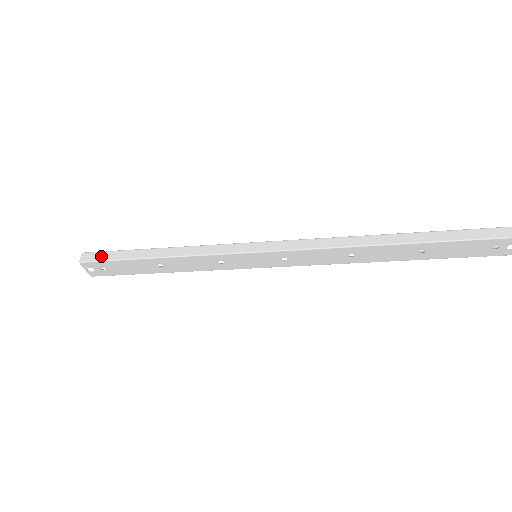
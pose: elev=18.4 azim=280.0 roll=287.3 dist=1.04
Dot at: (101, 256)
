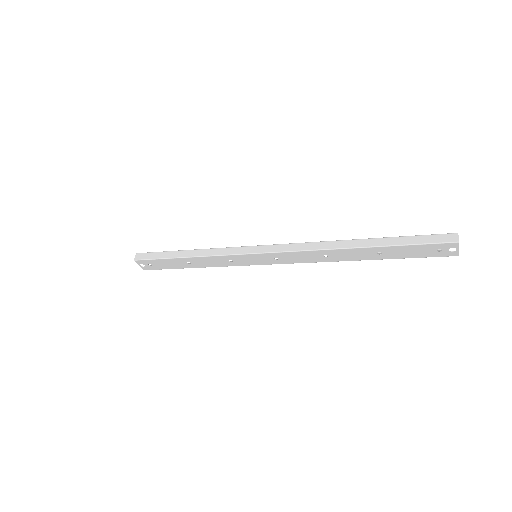
Dot at: (148, 256)
